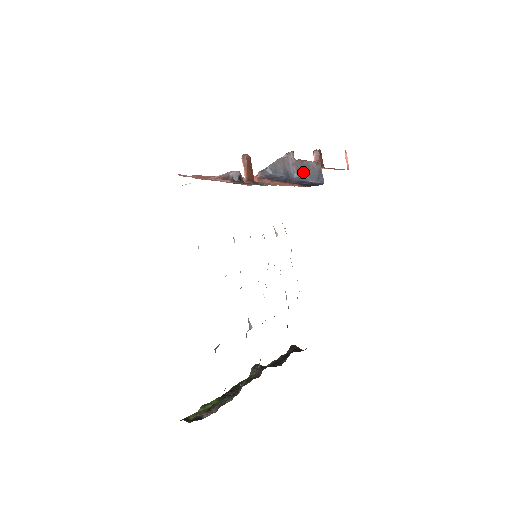
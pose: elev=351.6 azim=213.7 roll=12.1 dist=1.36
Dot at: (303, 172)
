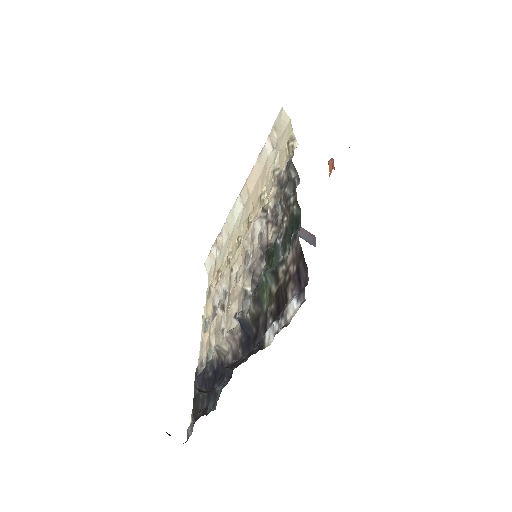
Dot at: (299, 233)
